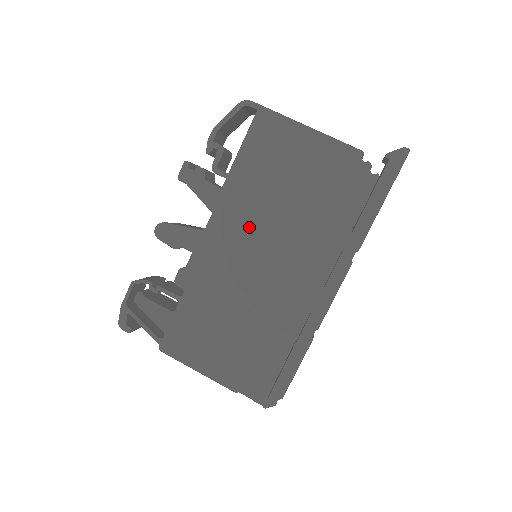
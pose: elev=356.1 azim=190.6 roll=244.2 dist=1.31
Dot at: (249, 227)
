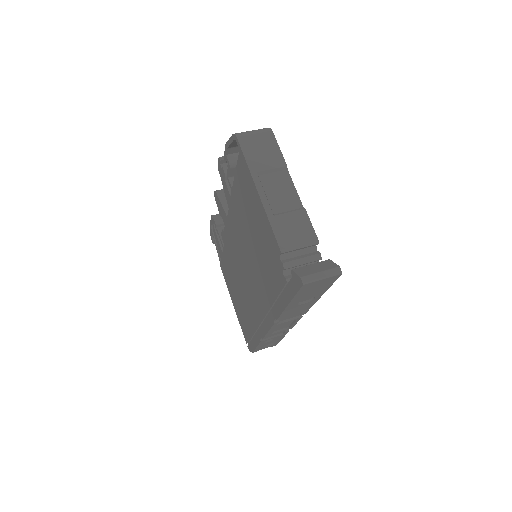
Dot at: (240, 238)
